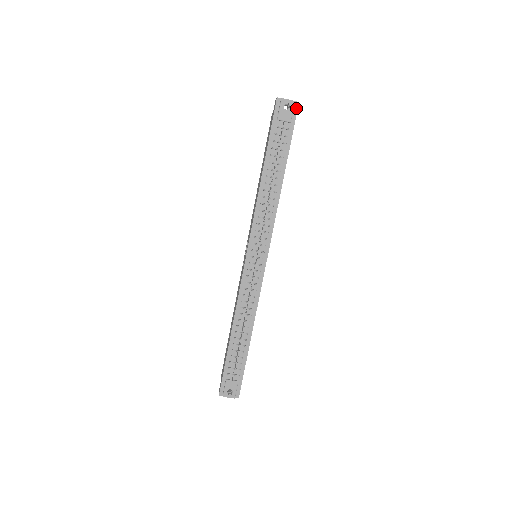
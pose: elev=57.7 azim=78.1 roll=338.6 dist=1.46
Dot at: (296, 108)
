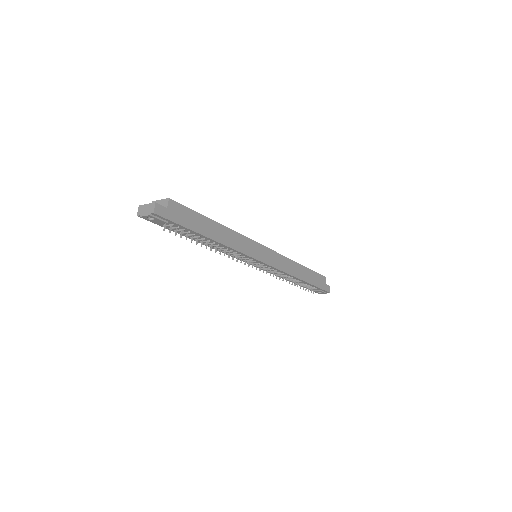
Dot at: (157, 216)
